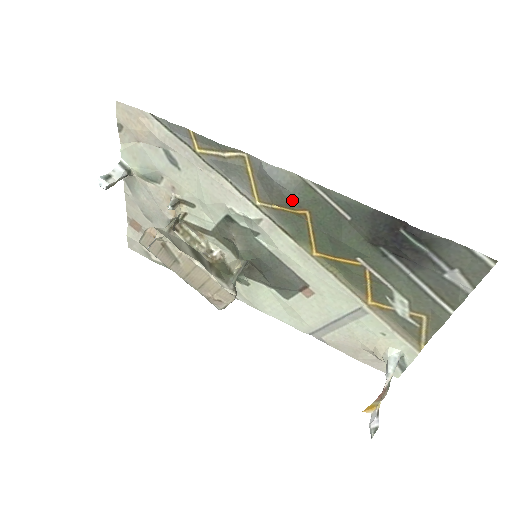
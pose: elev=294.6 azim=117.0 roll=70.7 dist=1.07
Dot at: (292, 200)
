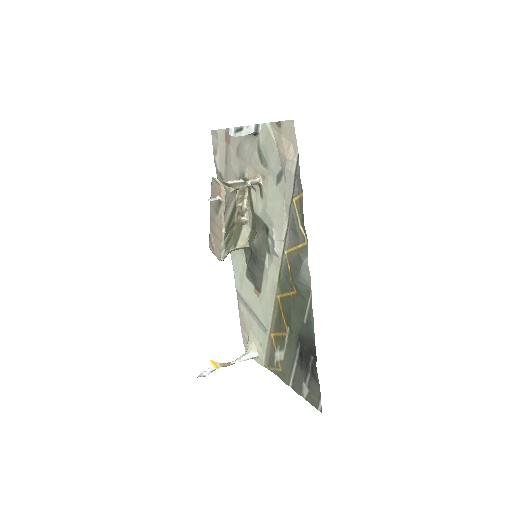
Dot at: (297, 282)
